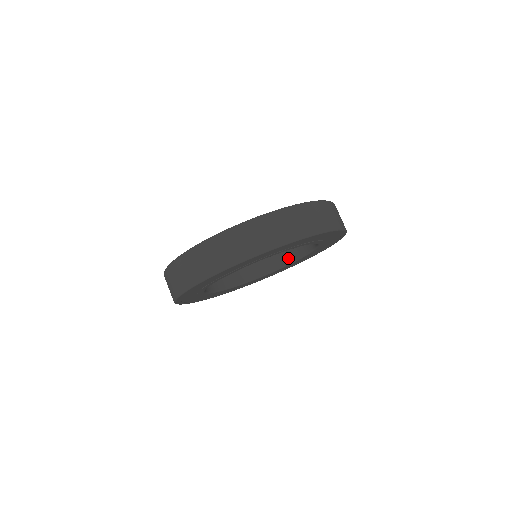
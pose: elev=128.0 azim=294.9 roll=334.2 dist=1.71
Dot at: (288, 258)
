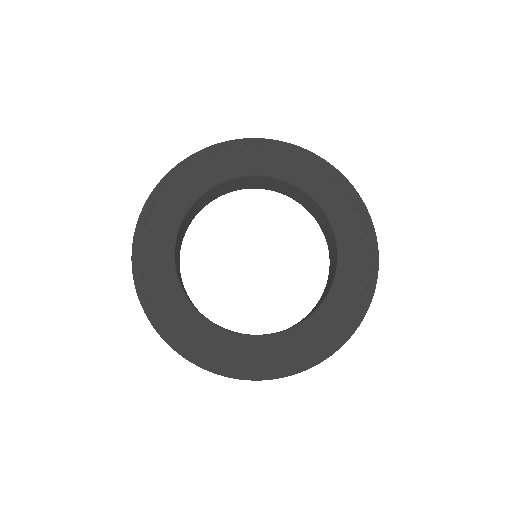
Dot at: (327, 239)
